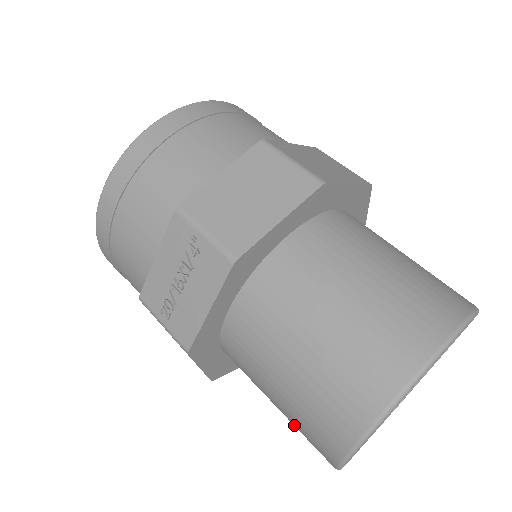
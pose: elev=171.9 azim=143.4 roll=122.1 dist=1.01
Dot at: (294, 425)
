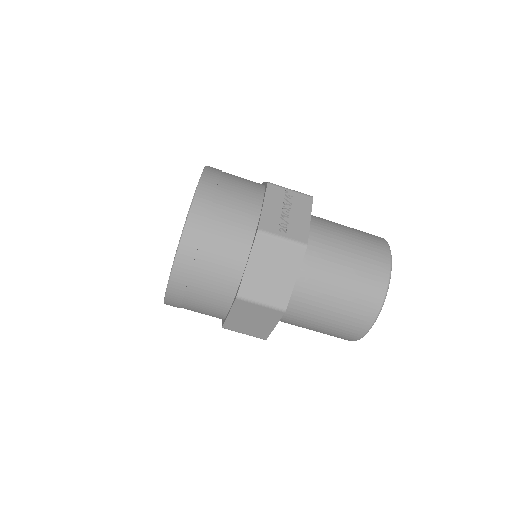
Dot at: (353, 294)
